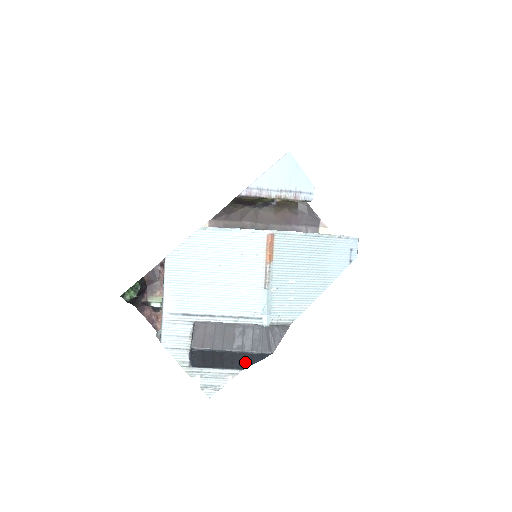
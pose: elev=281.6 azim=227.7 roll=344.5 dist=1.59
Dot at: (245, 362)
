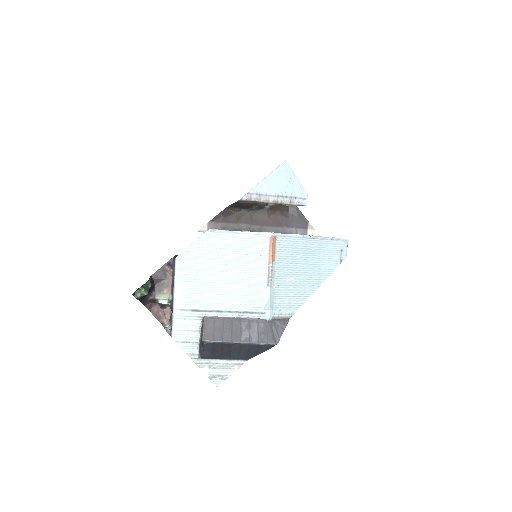
Dot at: (251, 353)
